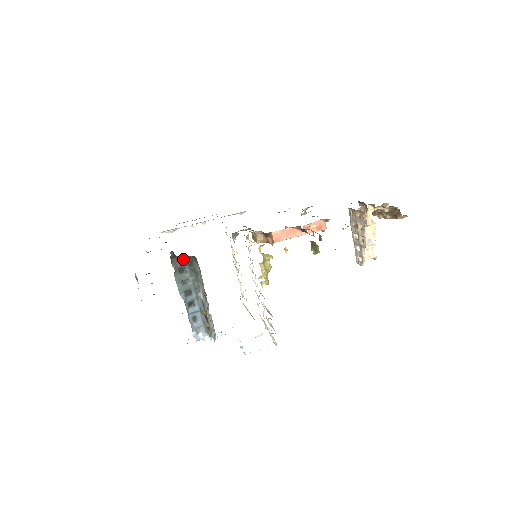
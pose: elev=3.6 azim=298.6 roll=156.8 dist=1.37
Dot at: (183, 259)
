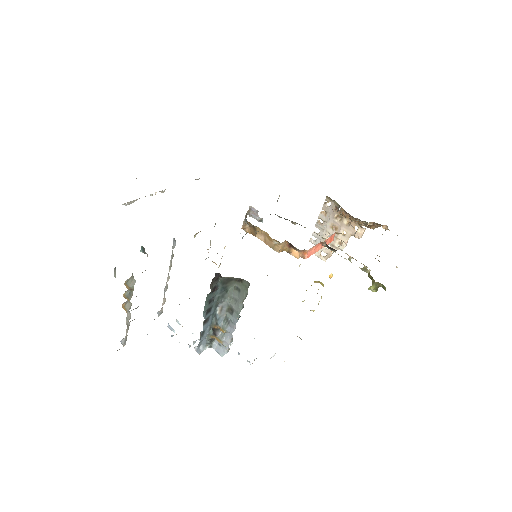
Dot at: (221, 278)
